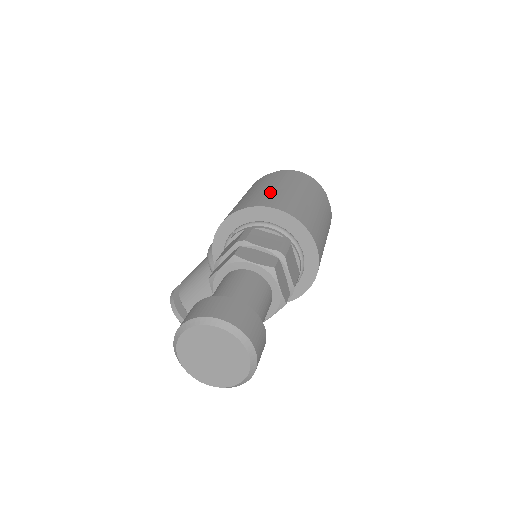
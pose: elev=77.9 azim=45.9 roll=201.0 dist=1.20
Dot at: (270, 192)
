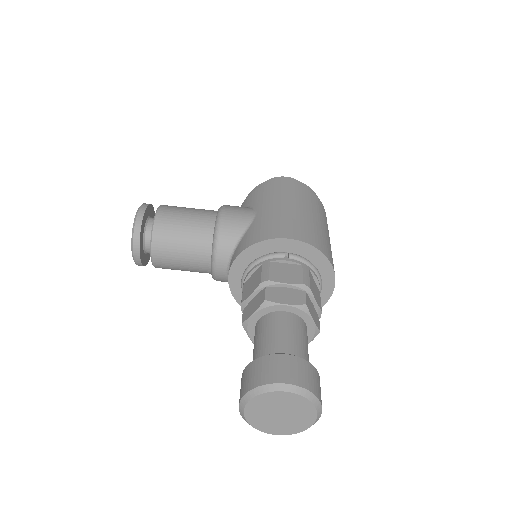
Dot at: (323, 233)
